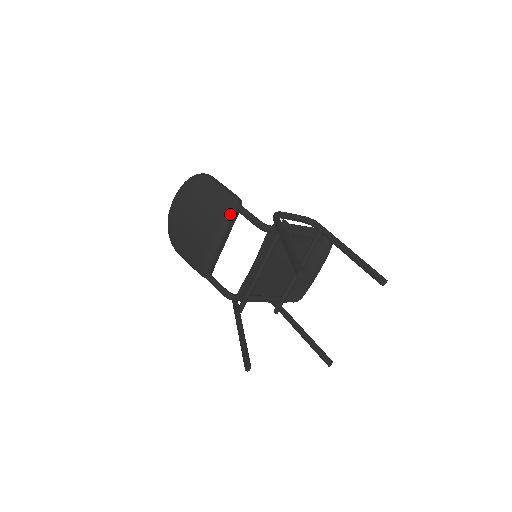
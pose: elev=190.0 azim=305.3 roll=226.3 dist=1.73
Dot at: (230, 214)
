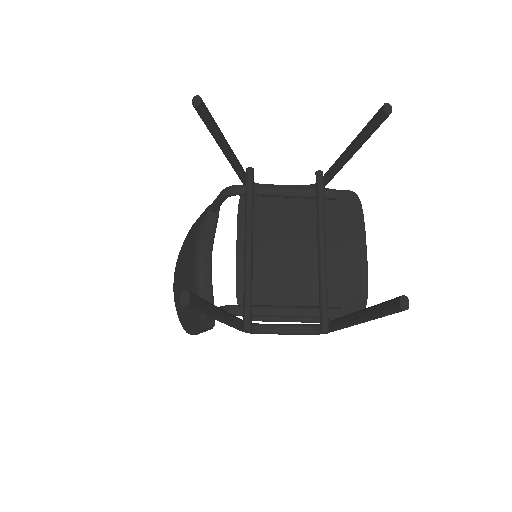
Dot at: (204, 218)
